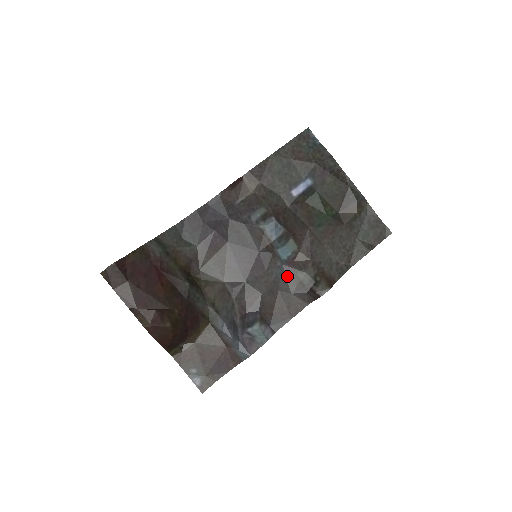
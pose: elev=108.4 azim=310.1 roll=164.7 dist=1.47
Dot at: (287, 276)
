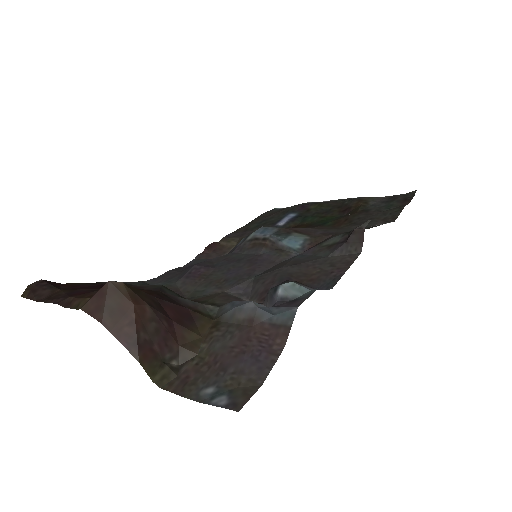
Dot at: (311, 254)
